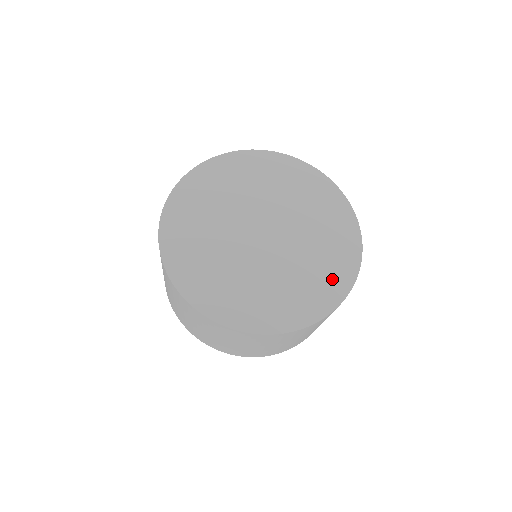
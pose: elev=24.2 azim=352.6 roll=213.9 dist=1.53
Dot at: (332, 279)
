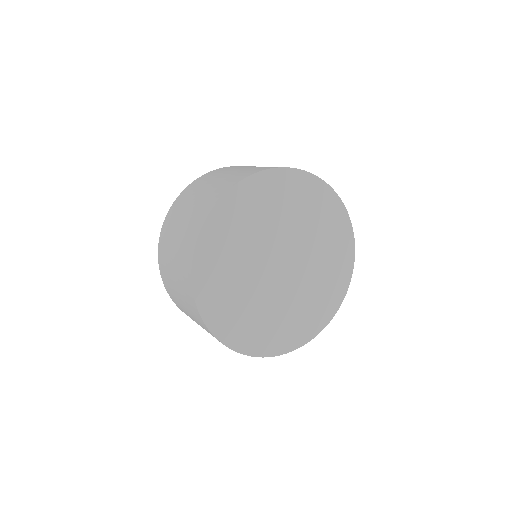
Dot at: (300, 330)
